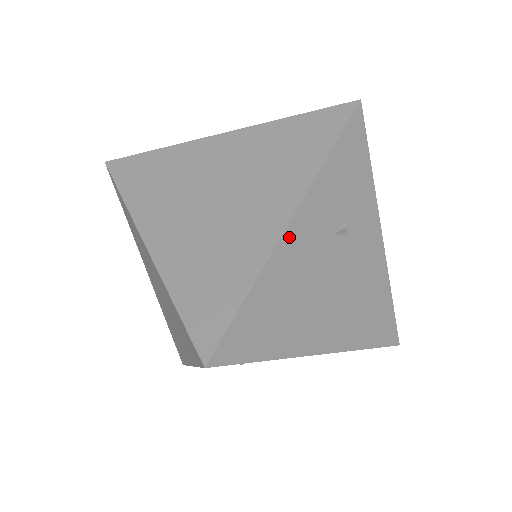
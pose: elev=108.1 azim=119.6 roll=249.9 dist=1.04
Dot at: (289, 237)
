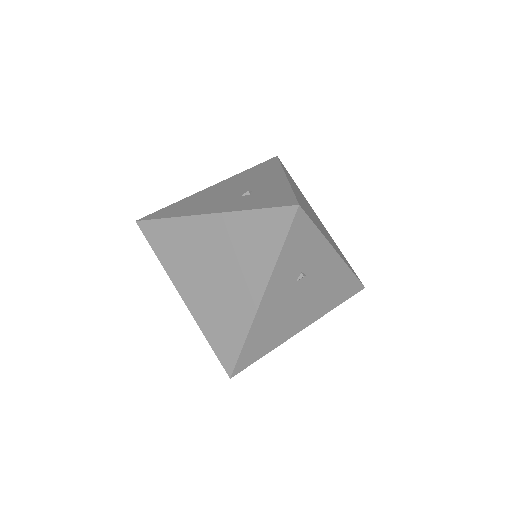
Dot at: (262, 307)
